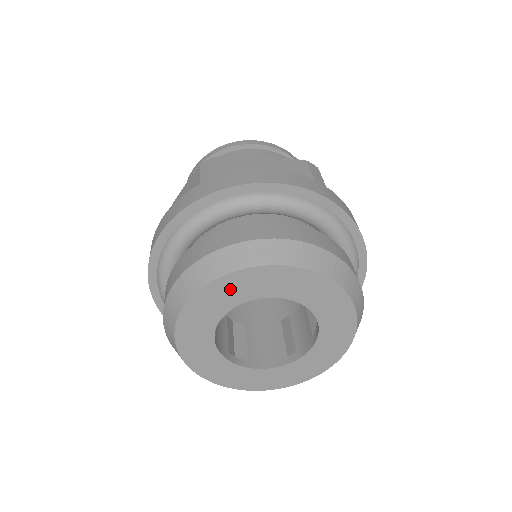
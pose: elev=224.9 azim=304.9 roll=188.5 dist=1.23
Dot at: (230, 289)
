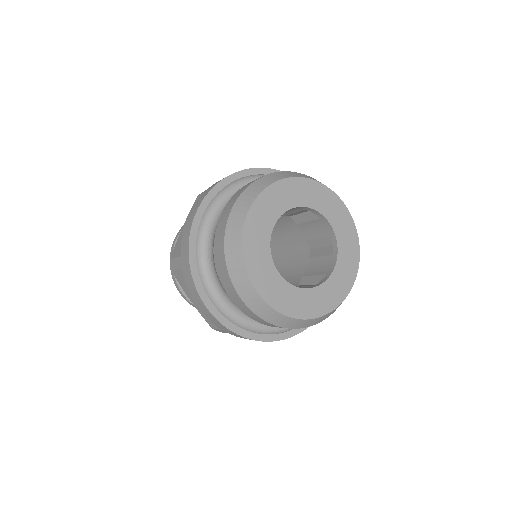
Dot at: (274, 199)
